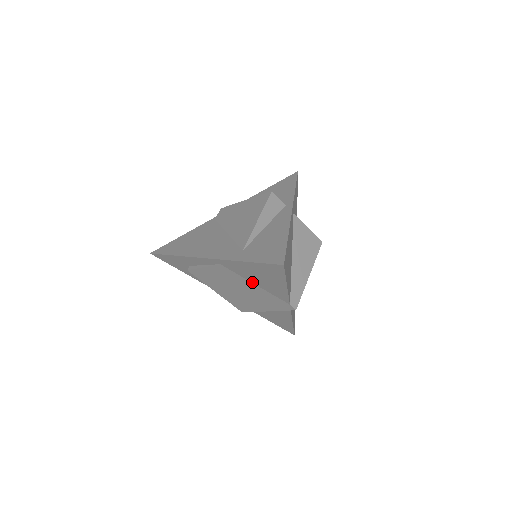
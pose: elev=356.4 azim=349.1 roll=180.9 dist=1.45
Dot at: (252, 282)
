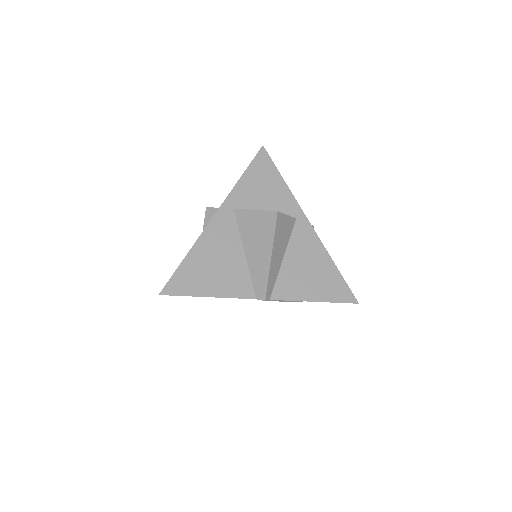
Dot at: occluded
